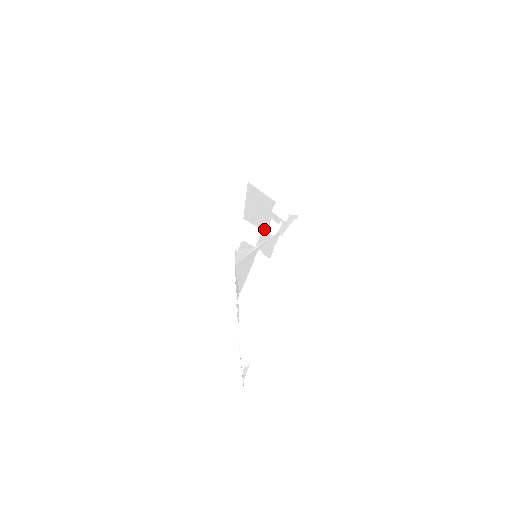
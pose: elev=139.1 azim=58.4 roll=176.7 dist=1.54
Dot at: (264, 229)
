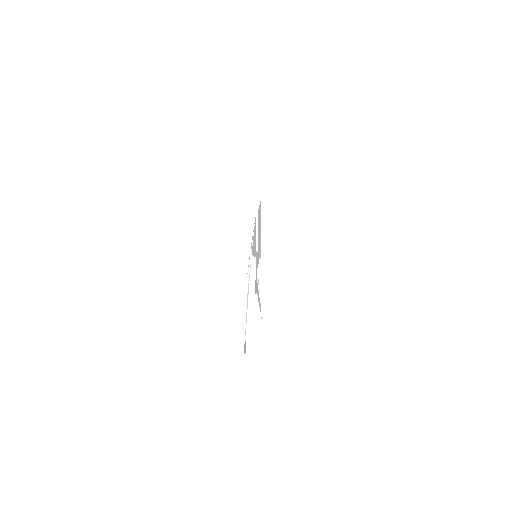
Dot at: (257, 256)
